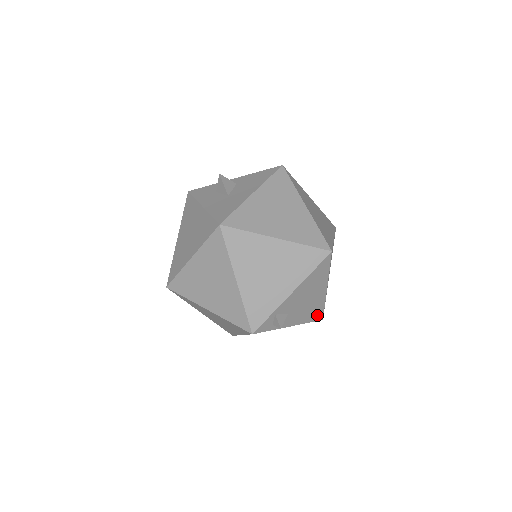
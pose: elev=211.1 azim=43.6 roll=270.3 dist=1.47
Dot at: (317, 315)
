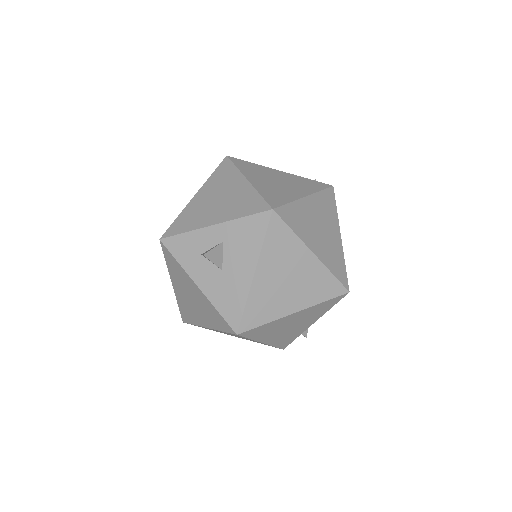
Dot at: occluded
